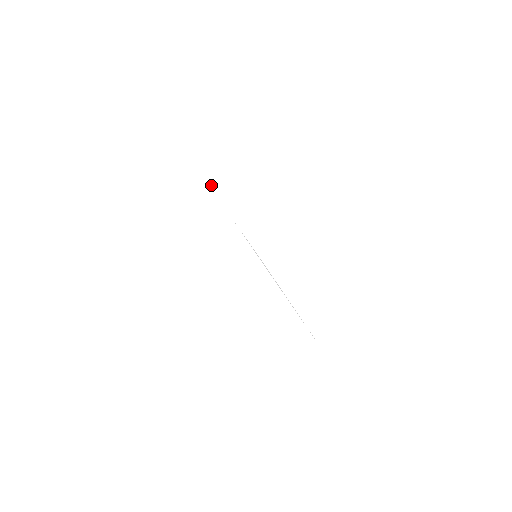
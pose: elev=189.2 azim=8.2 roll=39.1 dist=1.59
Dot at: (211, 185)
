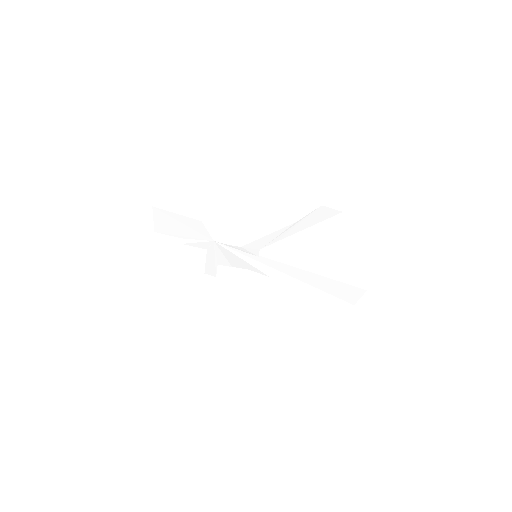
Dot at: (178, 228)
